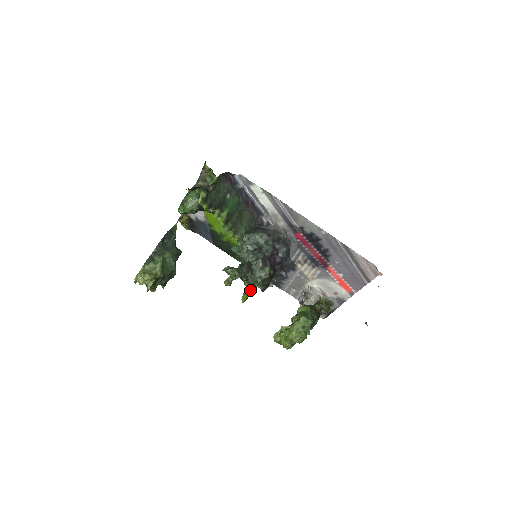
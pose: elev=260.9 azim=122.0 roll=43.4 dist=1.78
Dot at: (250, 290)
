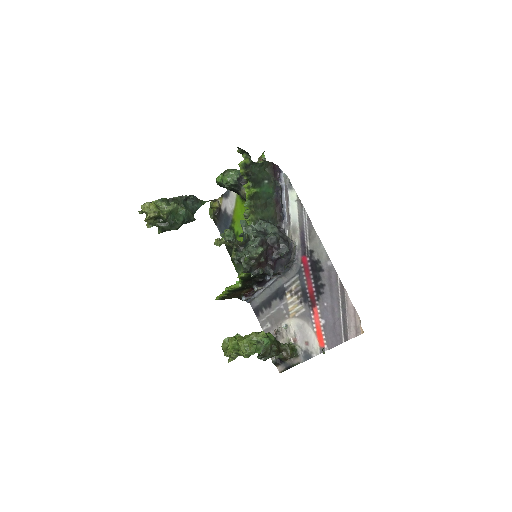
Dot at: (231, 287)
